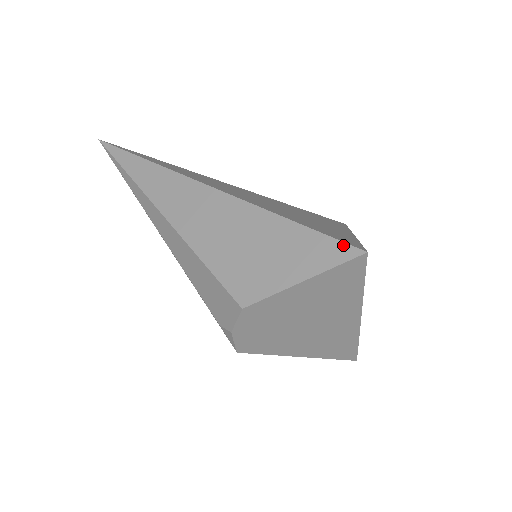
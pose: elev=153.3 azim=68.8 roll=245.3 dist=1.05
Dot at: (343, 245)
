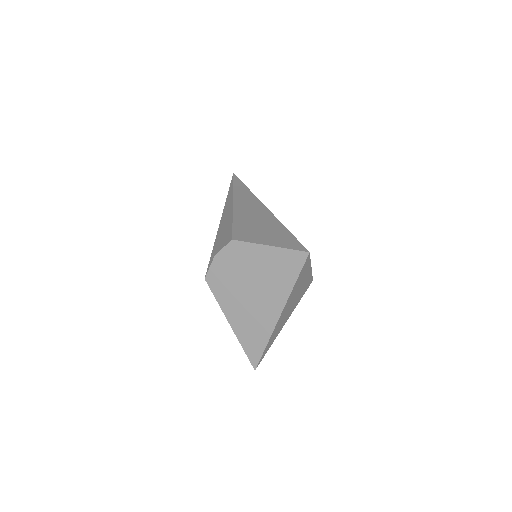
Dot at: (302, 246)
